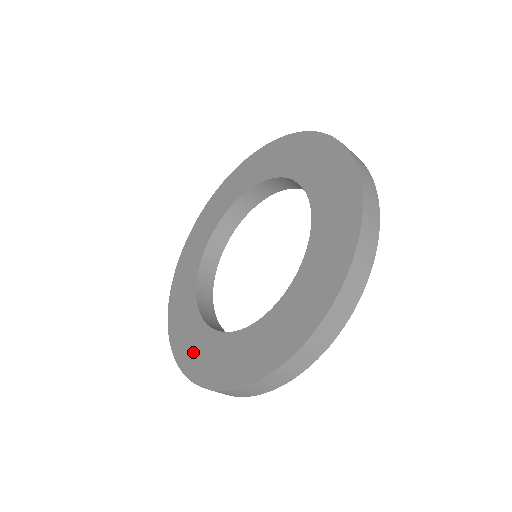
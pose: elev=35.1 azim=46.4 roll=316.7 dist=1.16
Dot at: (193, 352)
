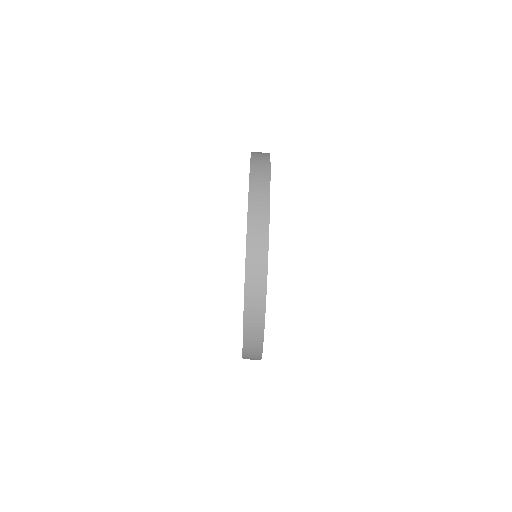
Dot at: occluded
